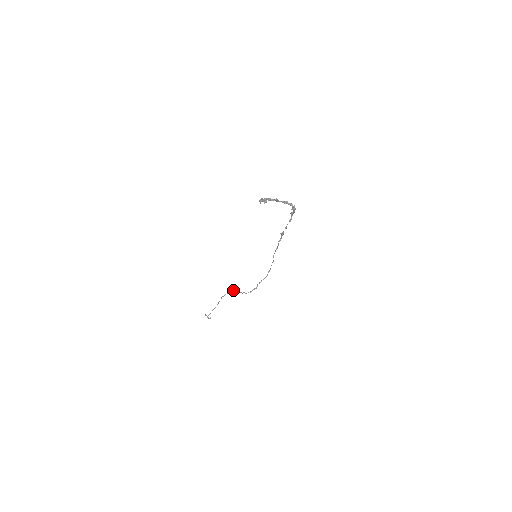
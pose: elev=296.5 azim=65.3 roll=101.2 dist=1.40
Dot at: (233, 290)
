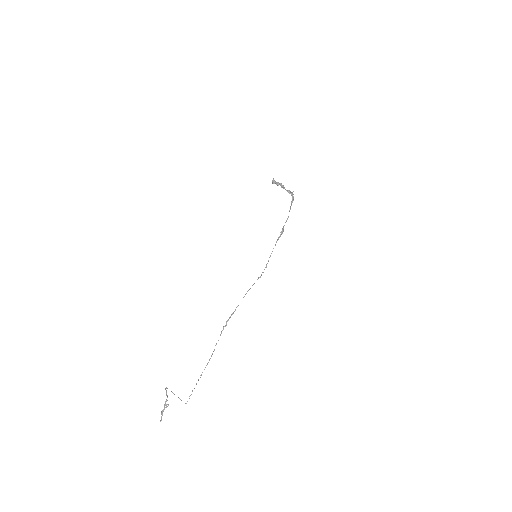
Dot at: occluded
